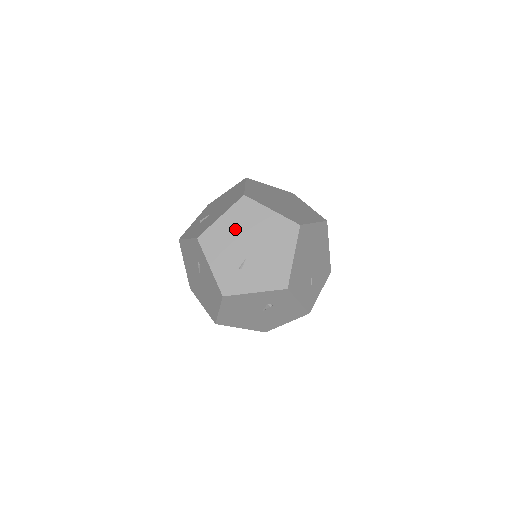
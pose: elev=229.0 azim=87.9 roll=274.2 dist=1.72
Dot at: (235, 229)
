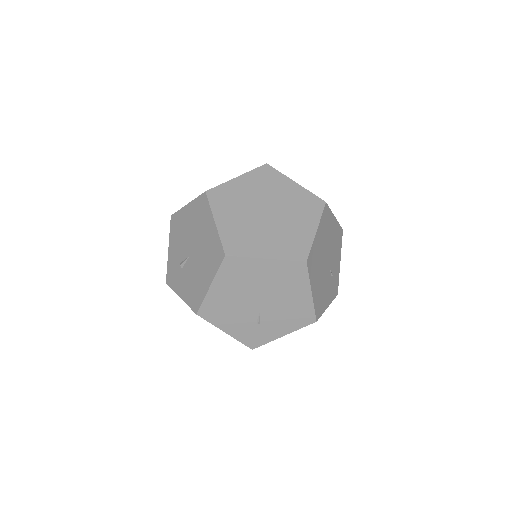
Dot at: (233, 292)
